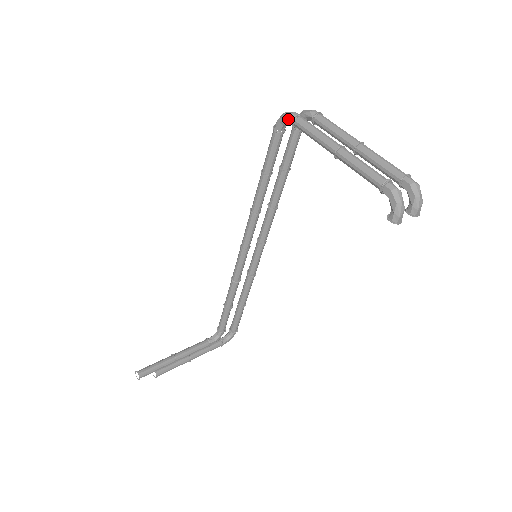
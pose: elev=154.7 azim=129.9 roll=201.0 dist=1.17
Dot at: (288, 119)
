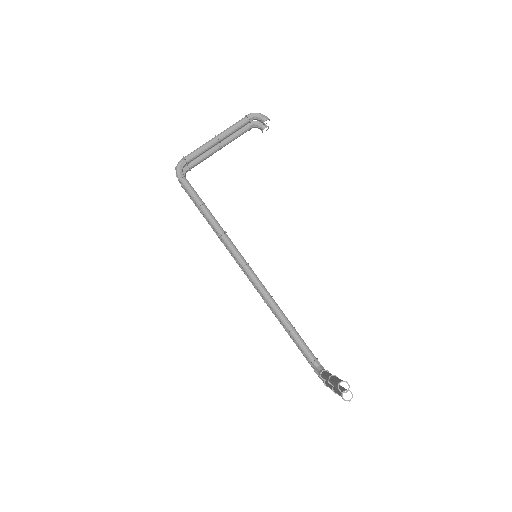
Dot at: (181, 163)
